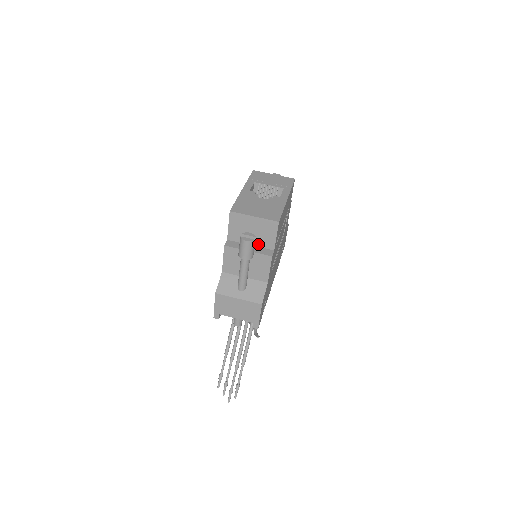
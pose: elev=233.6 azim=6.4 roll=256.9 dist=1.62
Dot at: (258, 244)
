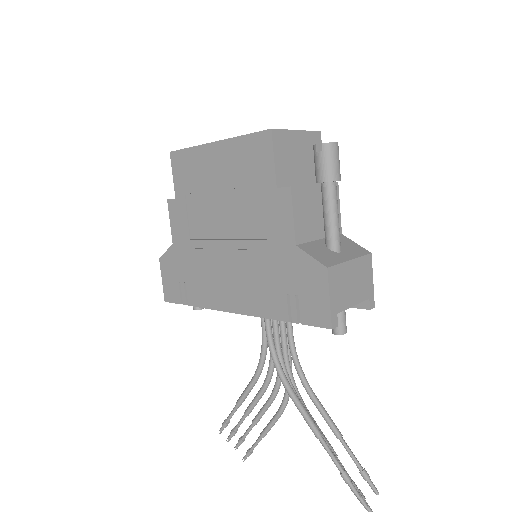
Dot at: (309, 180)
